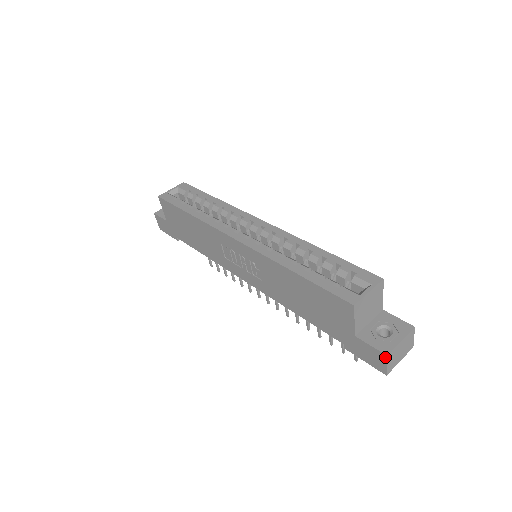
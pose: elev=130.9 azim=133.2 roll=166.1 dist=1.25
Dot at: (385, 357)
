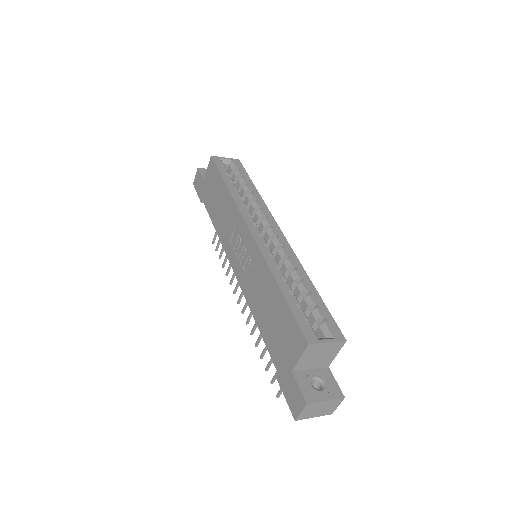
Dot at: (304, 404)
